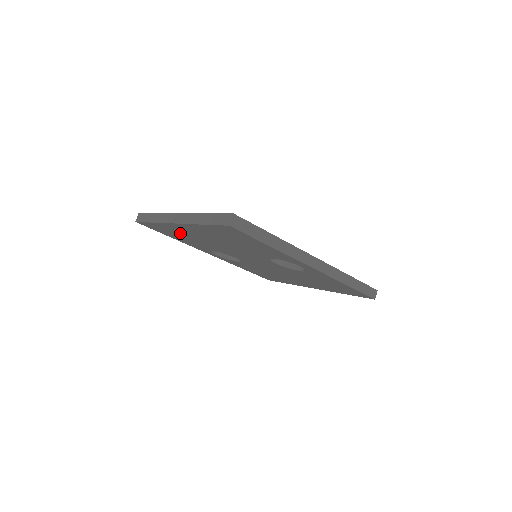
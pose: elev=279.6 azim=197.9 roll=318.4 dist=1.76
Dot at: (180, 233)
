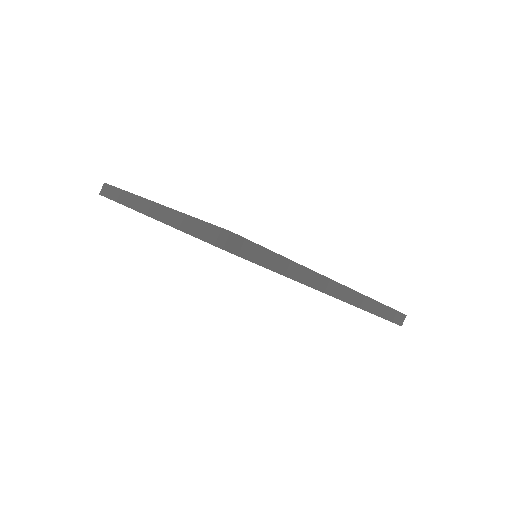
Dot at: occluded
